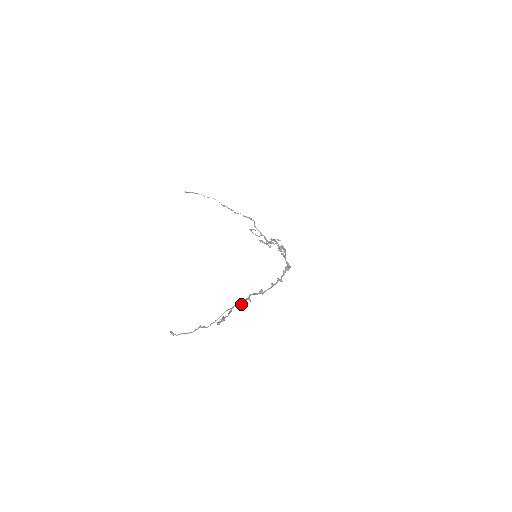
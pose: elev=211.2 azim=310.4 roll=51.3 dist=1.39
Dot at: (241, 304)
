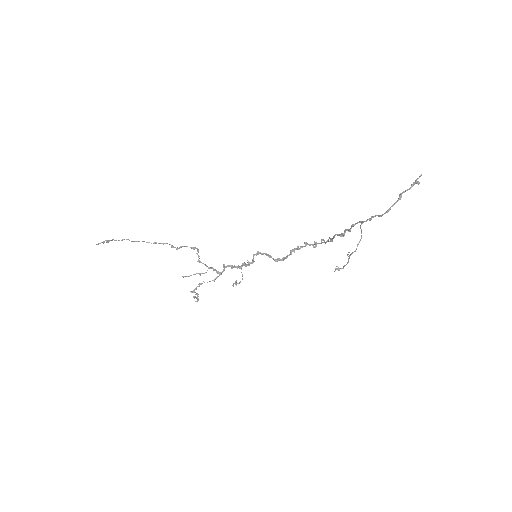
Dot at: occluded
